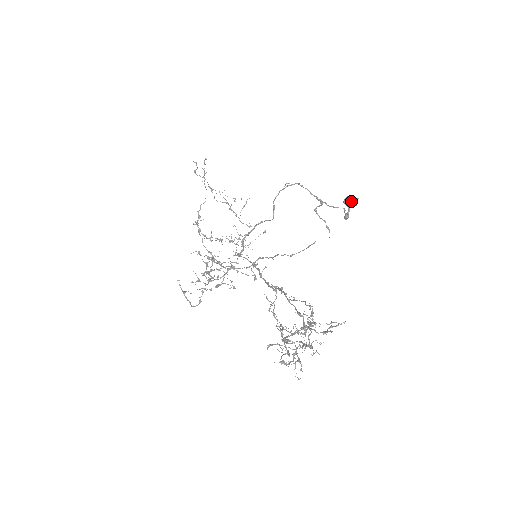
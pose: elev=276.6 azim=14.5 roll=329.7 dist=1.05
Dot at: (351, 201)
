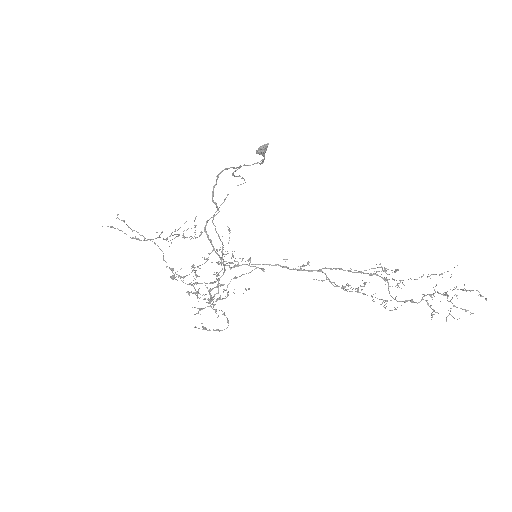
Dot at: (266, 150)
